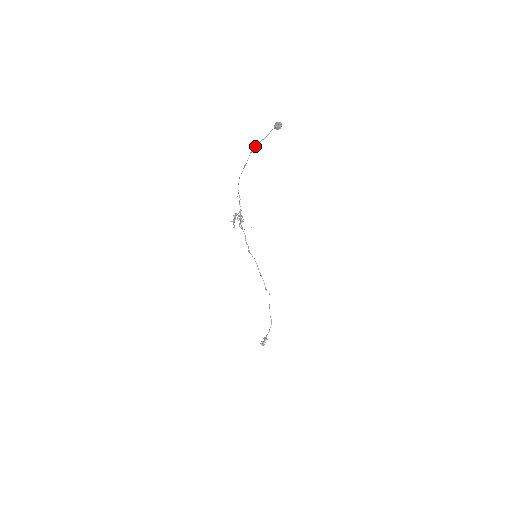
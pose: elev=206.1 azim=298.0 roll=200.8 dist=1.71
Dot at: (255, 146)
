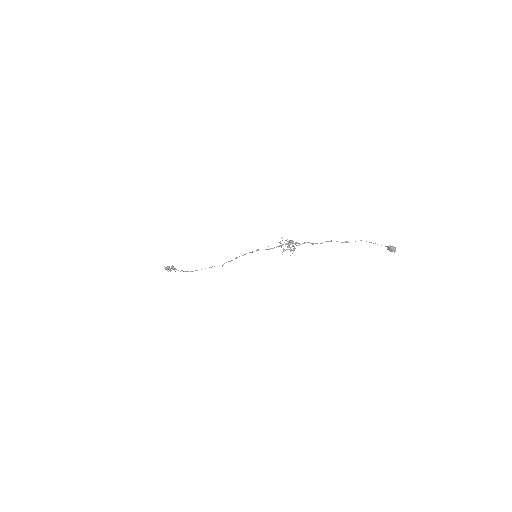
Dot at: occluded
